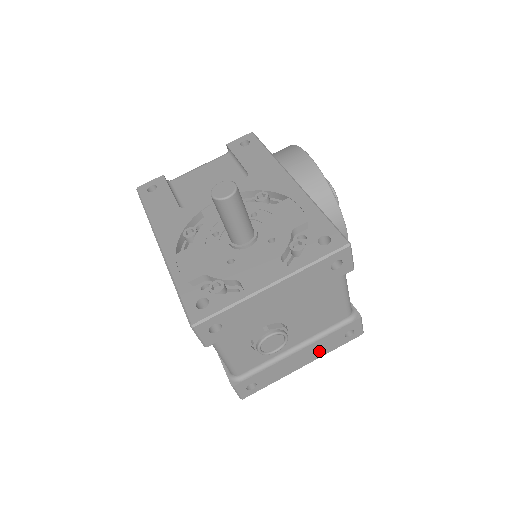
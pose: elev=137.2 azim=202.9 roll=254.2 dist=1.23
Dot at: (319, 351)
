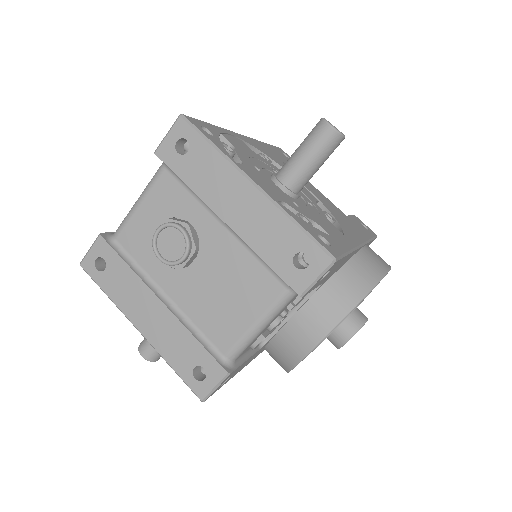
Dot at: (165, 339)
